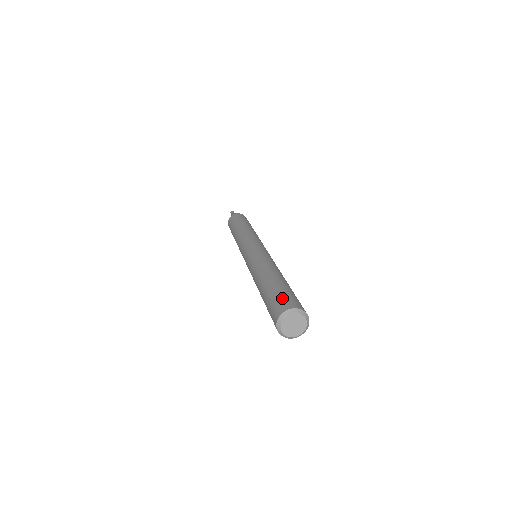
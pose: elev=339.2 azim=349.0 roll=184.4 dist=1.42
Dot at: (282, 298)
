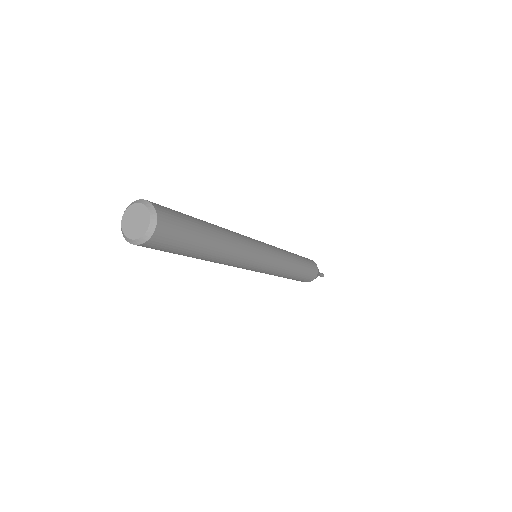
Dot at: occluded
